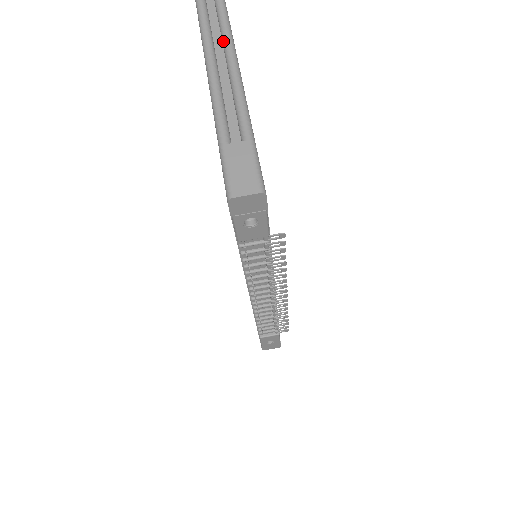
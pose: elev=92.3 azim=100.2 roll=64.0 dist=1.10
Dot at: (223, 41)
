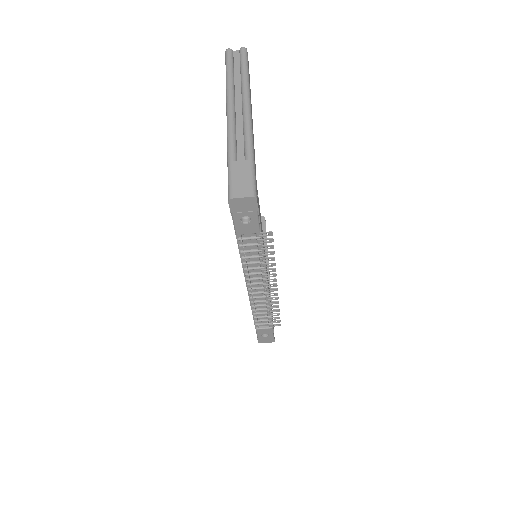
Dot at: (241, 86)
